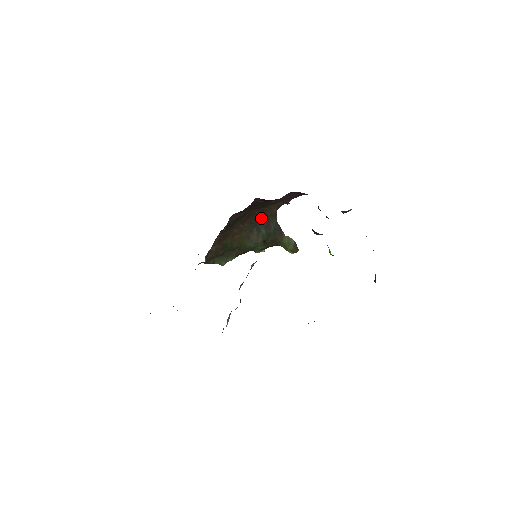
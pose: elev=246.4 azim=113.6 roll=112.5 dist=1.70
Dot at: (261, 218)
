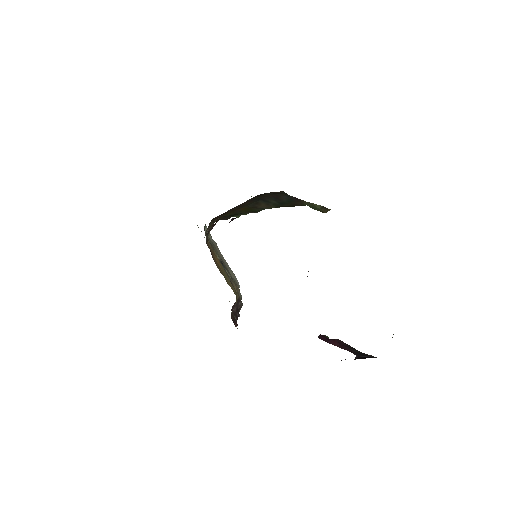
Dot at: (264, 195)
